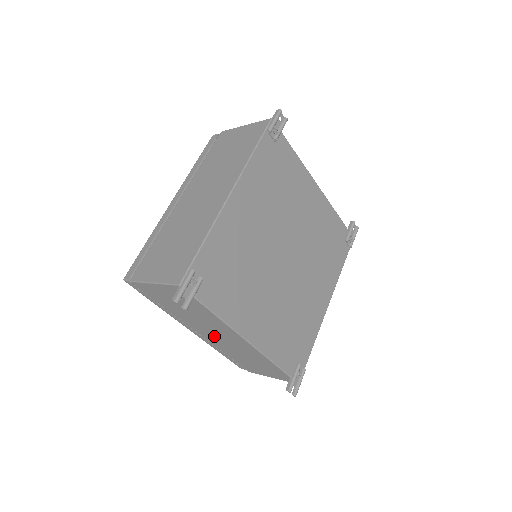
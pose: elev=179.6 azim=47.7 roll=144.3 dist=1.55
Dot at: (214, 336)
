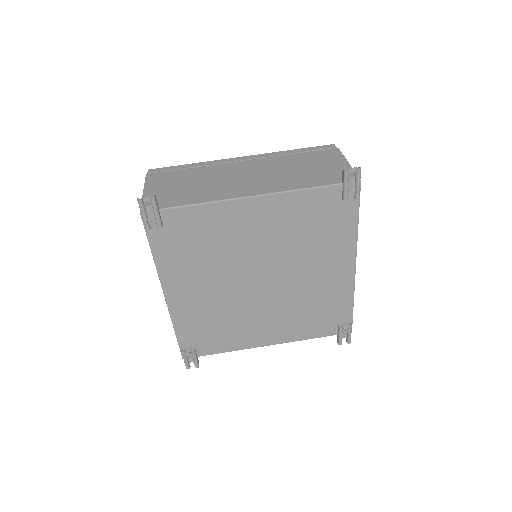
Dot at: occluded
